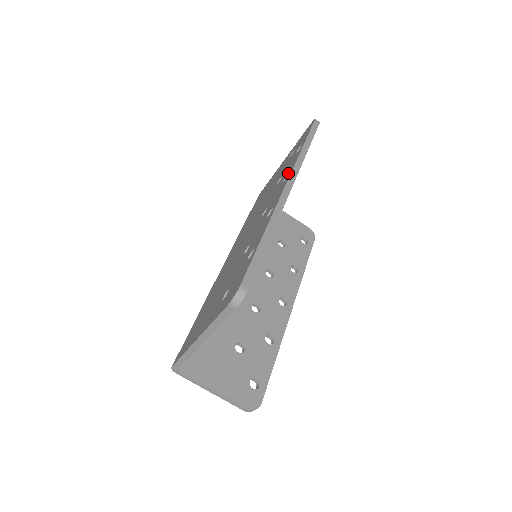
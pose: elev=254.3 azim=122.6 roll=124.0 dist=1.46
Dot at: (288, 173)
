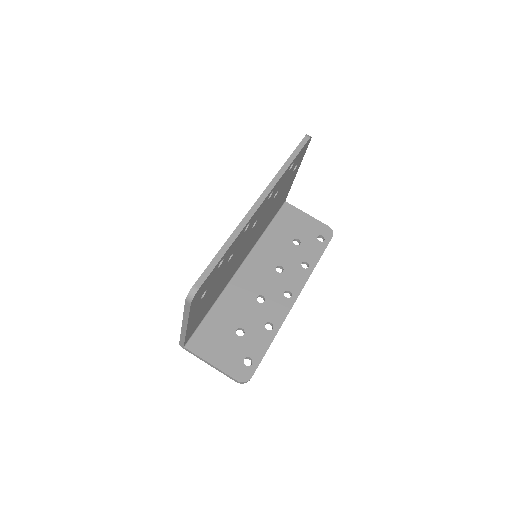
Dot at: occluded
